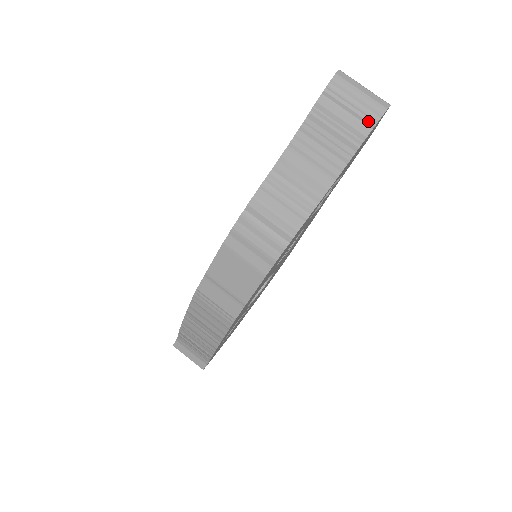
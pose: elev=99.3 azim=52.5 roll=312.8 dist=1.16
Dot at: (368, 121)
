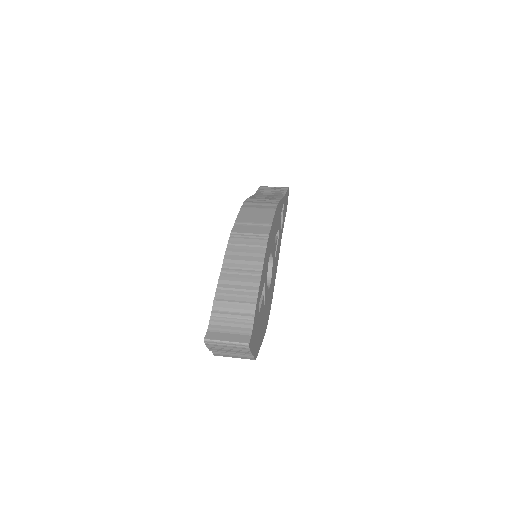
Dot at: (284, 188)
